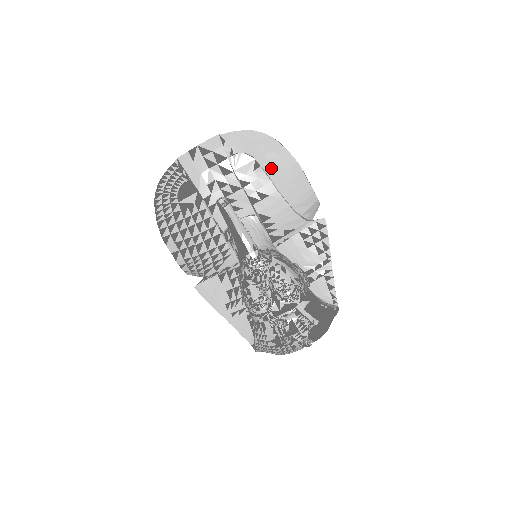
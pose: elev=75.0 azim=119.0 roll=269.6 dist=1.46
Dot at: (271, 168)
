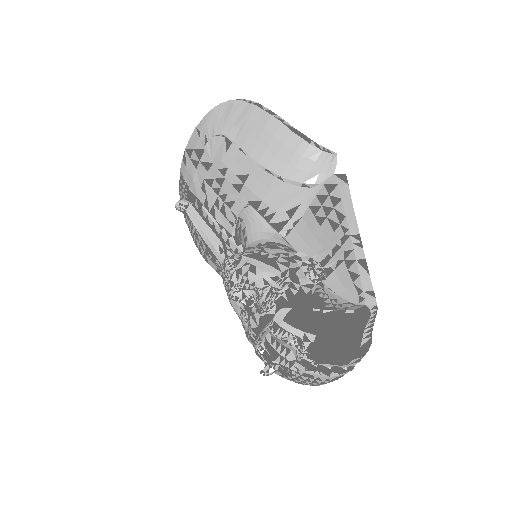
Dot at: (245, 139)
